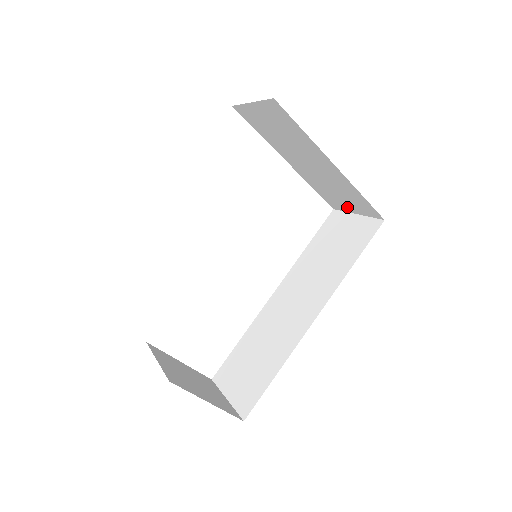
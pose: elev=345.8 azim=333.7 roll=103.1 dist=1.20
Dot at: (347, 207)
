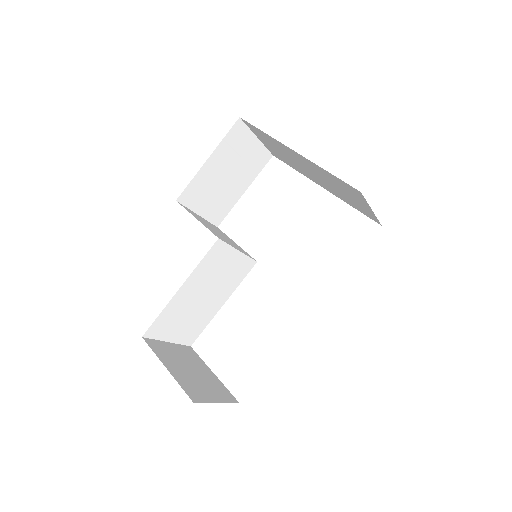
Dot at: (365, 208)
